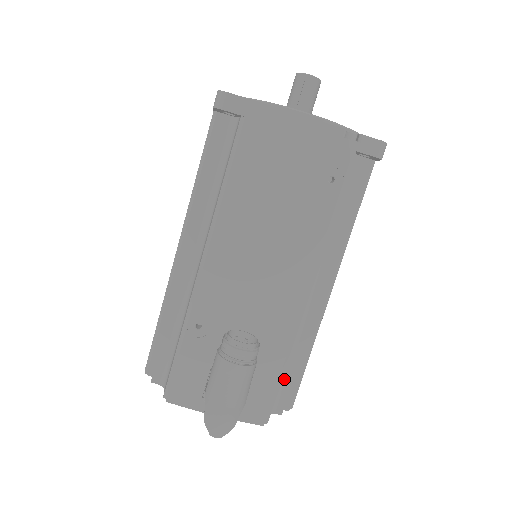
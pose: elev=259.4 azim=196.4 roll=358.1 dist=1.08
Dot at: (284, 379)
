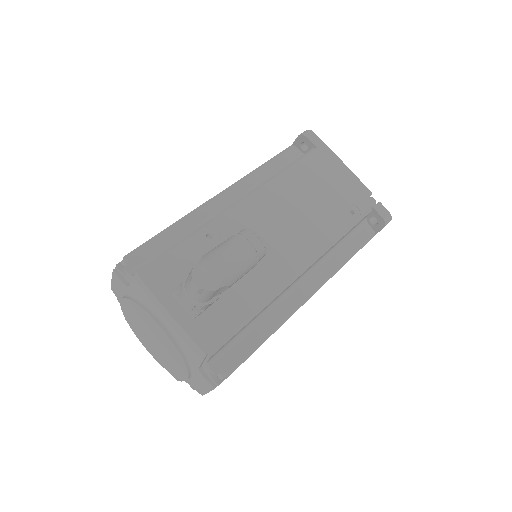
Dot at: (239, 340)
